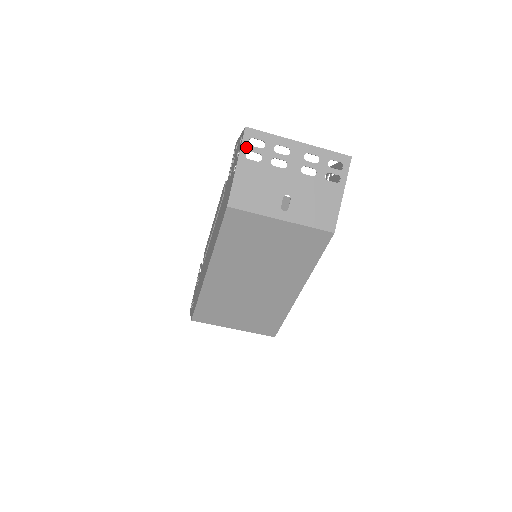
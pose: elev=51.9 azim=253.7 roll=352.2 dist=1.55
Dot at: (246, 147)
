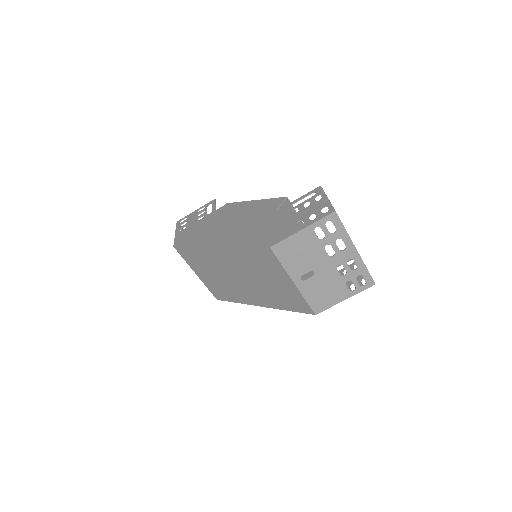
Dot at: (322, 223)
